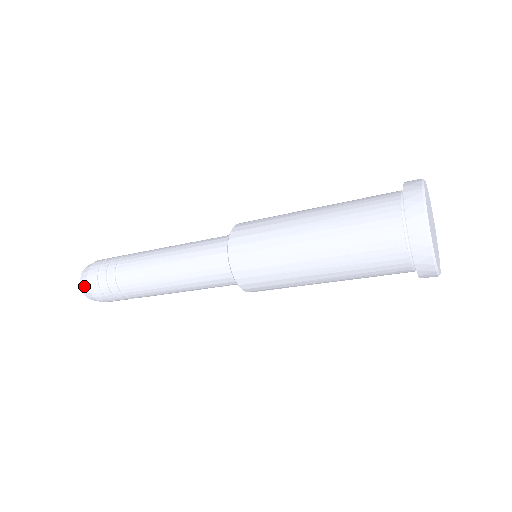
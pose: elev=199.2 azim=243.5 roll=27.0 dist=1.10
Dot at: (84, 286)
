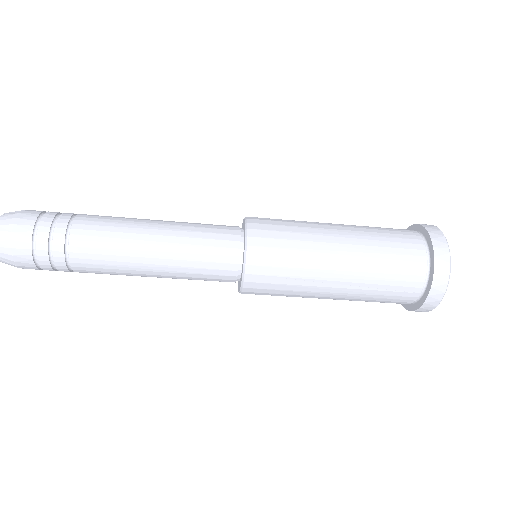
Dot at: (3, 251)
